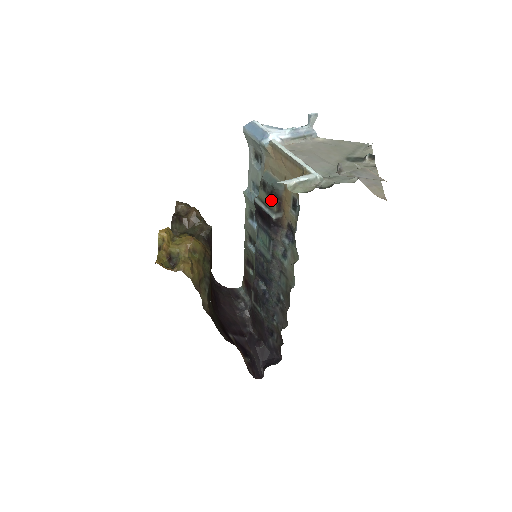
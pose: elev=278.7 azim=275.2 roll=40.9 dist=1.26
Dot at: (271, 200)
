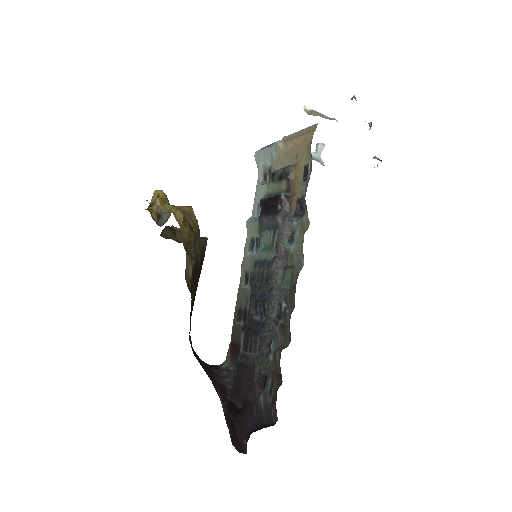
Dot at: (280, 182)
